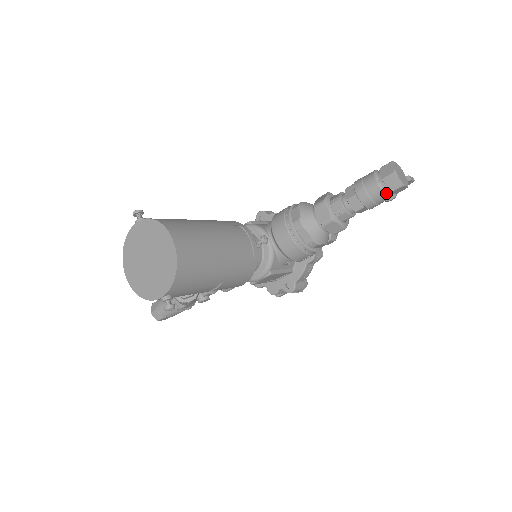
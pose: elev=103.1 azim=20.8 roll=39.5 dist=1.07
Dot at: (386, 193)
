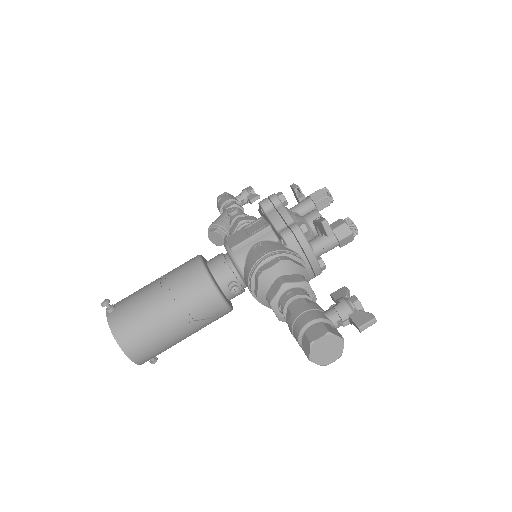
Dot at: occluded
